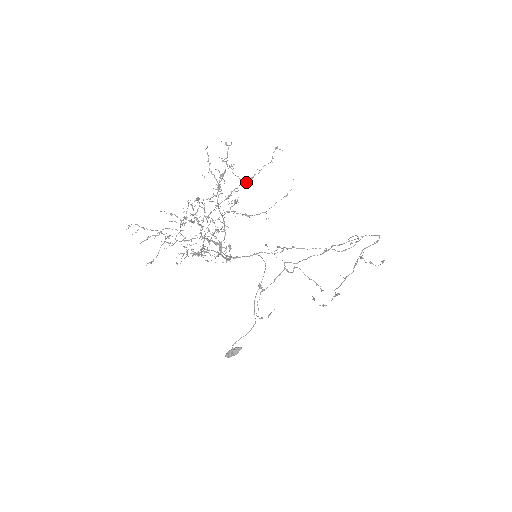
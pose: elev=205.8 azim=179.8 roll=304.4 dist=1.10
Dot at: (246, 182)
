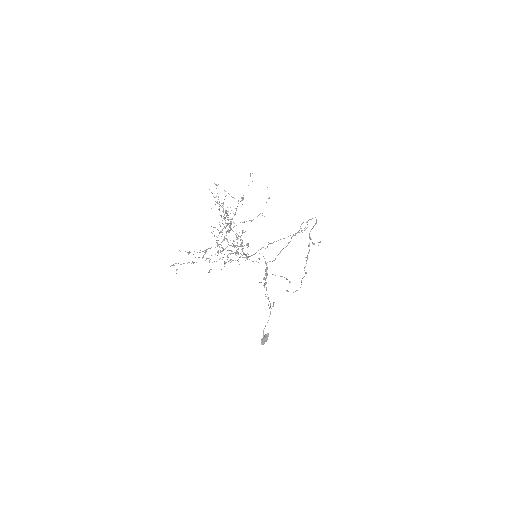
Dot at: occluded
